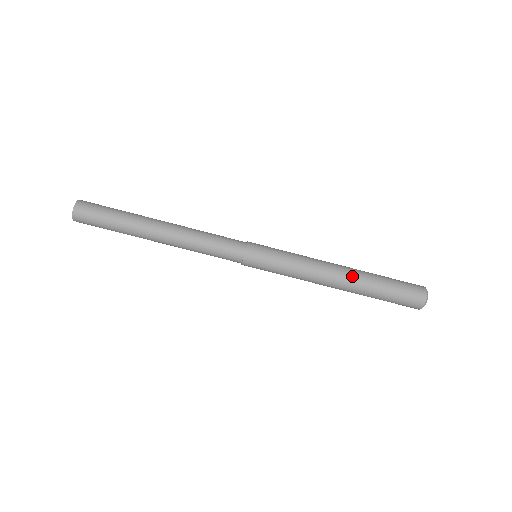
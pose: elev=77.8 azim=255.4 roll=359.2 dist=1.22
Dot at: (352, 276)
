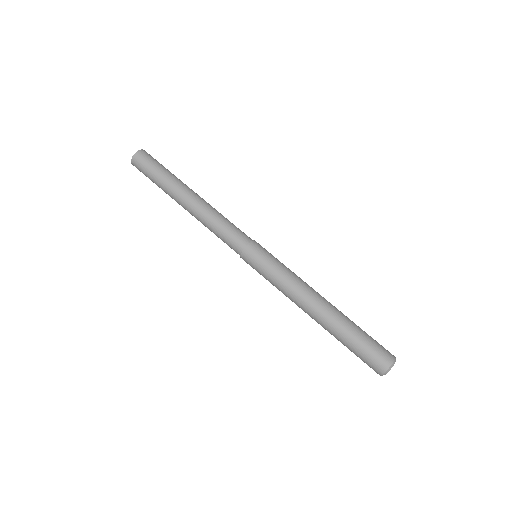
Dot at: (333, 306)
